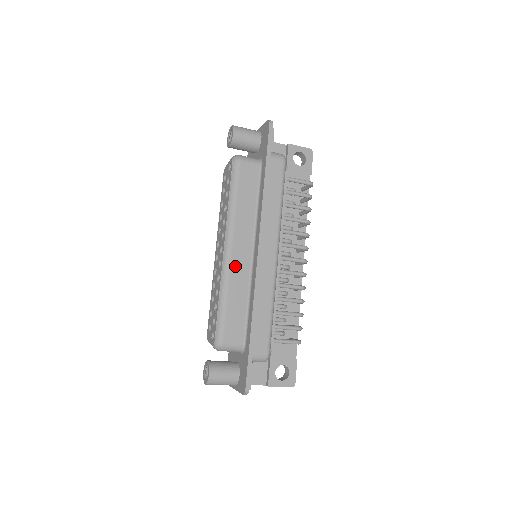
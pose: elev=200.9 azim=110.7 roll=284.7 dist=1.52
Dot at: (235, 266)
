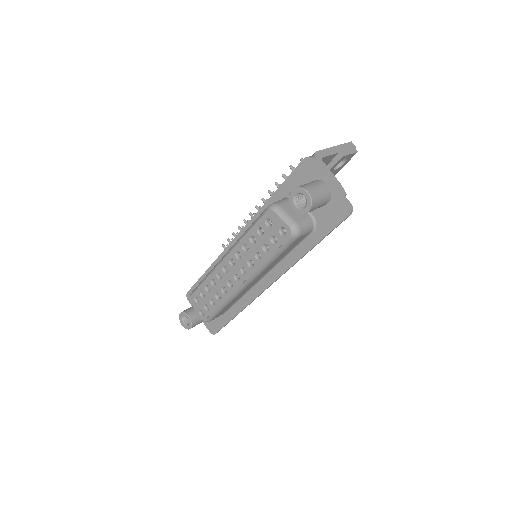
Dot at: occluded
